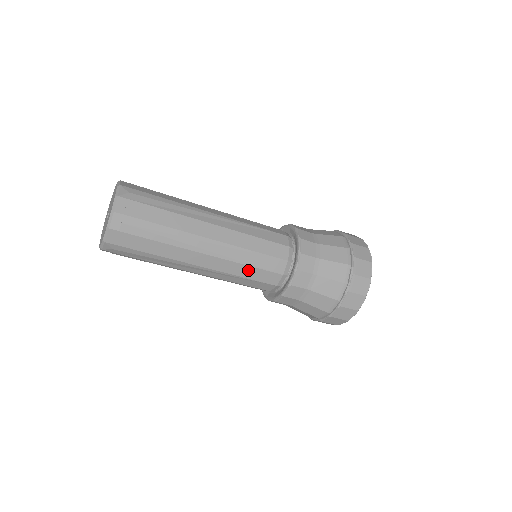
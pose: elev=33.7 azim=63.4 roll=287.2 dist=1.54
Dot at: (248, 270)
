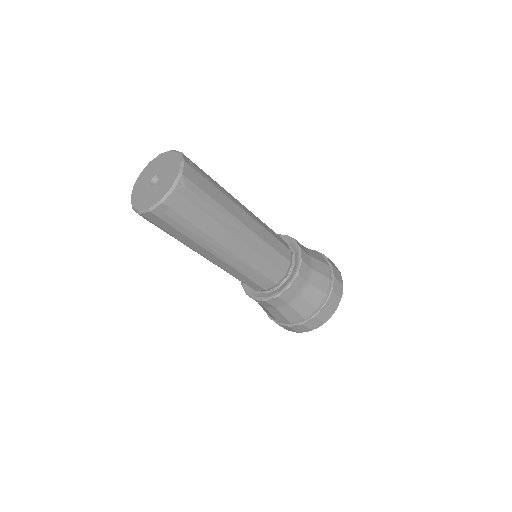
Dot at: (242, 277)
